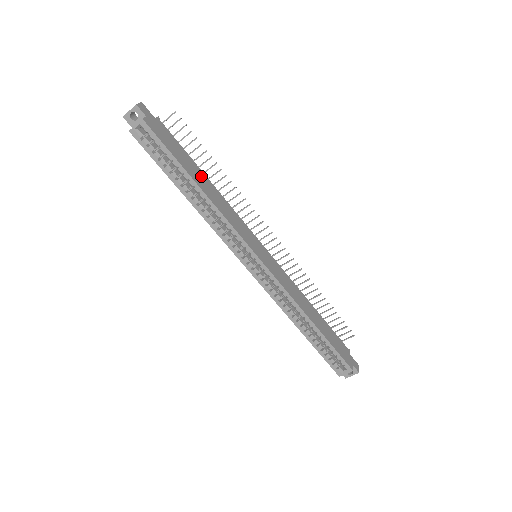
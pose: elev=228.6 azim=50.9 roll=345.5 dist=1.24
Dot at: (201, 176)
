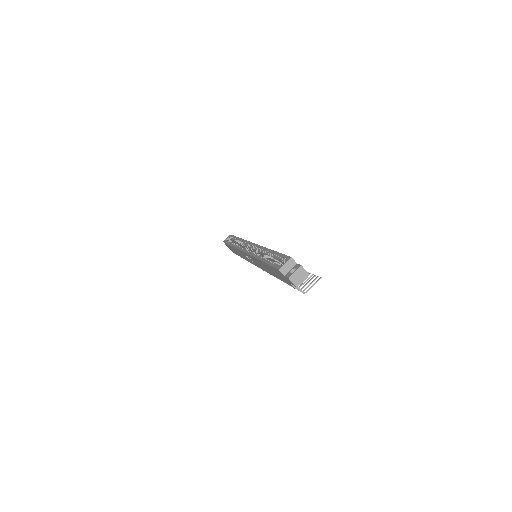
Dot at: occluded
